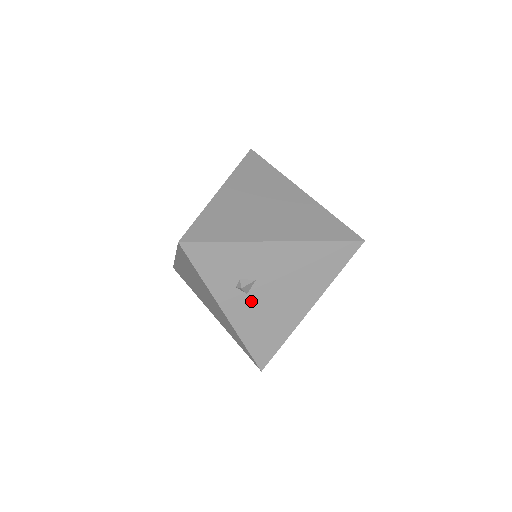
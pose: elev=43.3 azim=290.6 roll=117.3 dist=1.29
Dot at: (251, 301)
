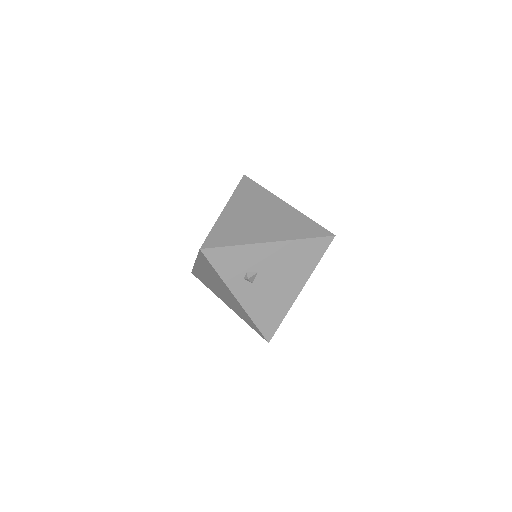
Dot at: (256, 288)
